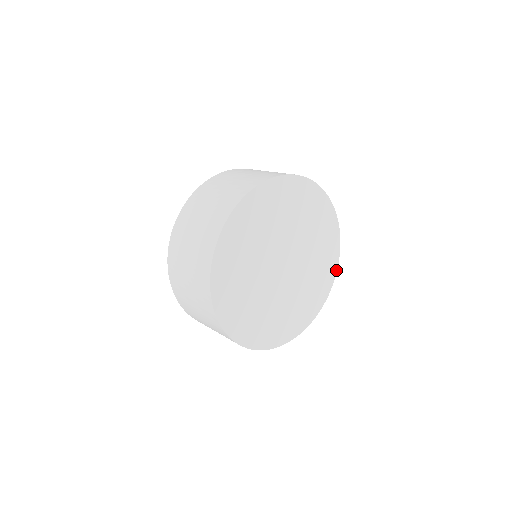
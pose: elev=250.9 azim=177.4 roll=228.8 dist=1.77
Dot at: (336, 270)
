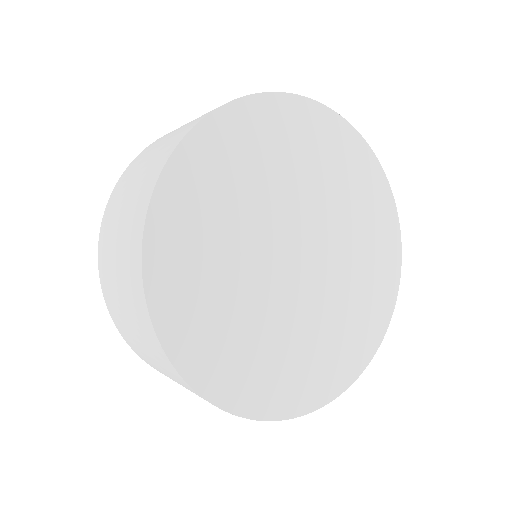
Dot at: (398, 225)
